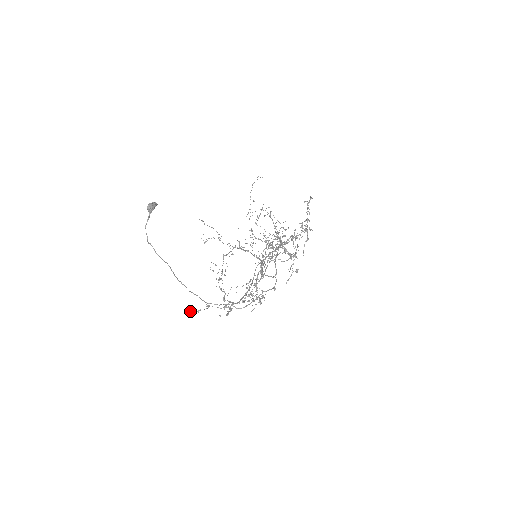
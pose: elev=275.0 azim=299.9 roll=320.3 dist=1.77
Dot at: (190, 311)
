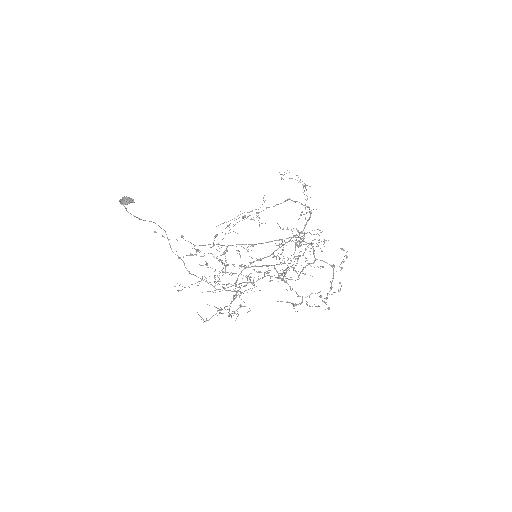
Dot at: occluded
